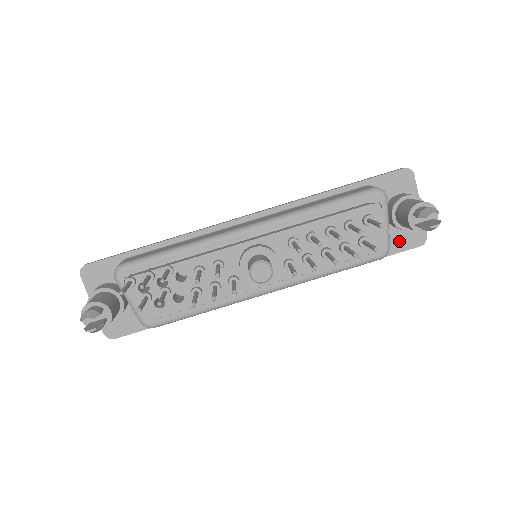
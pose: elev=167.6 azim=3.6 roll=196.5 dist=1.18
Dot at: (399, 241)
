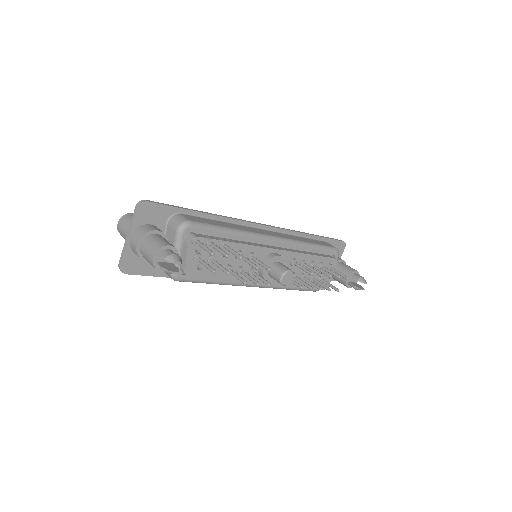
Dot at: occluded
